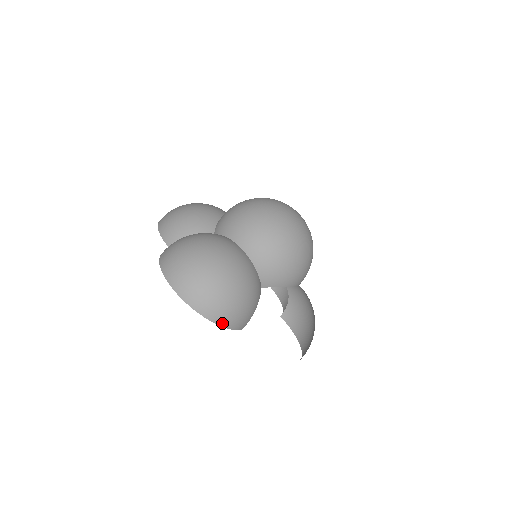
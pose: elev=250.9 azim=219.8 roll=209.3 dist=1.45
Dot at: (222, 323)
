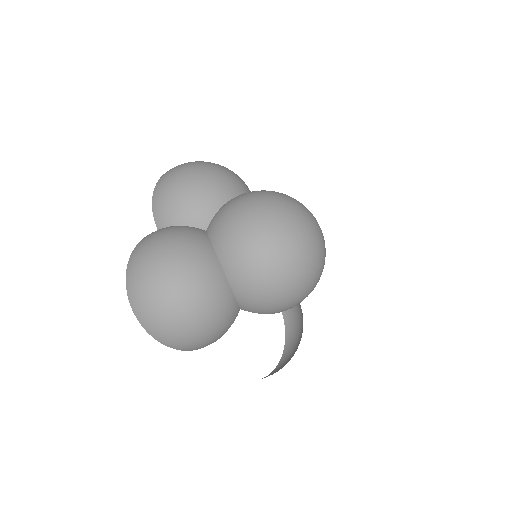
Dot at: (178, 348)
